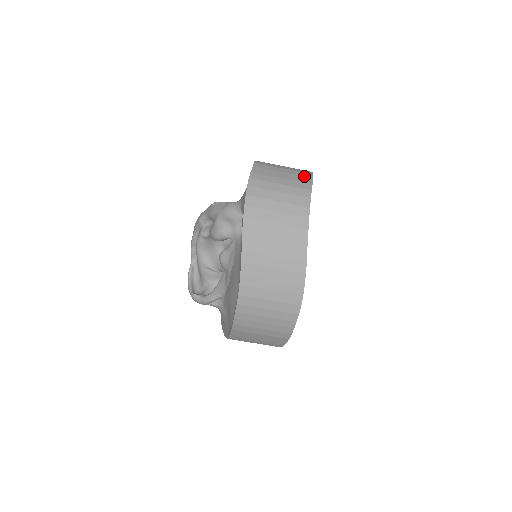
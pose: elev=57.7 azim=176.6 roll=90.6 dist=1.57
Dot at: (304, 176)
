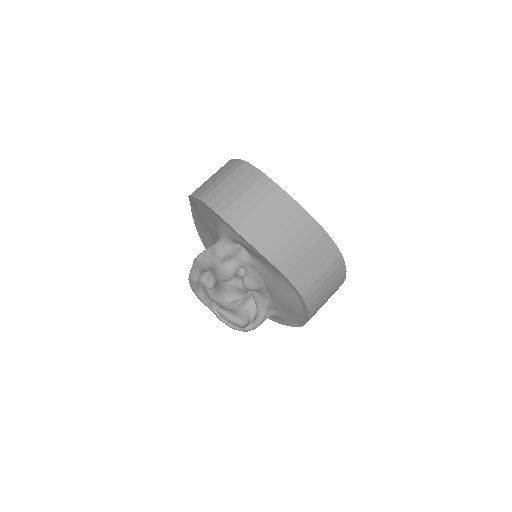
Dot at: (244, 170)
